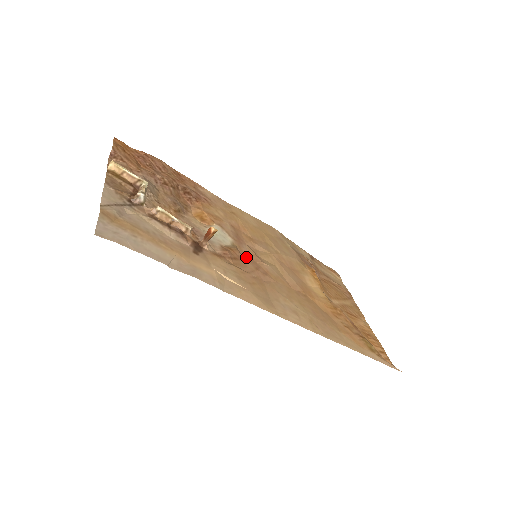
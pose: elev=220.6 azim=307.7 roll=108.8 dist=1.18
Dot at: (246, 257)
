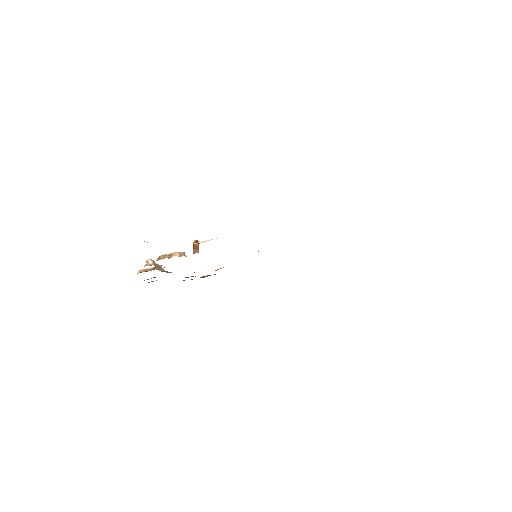
Dot at: occluded
